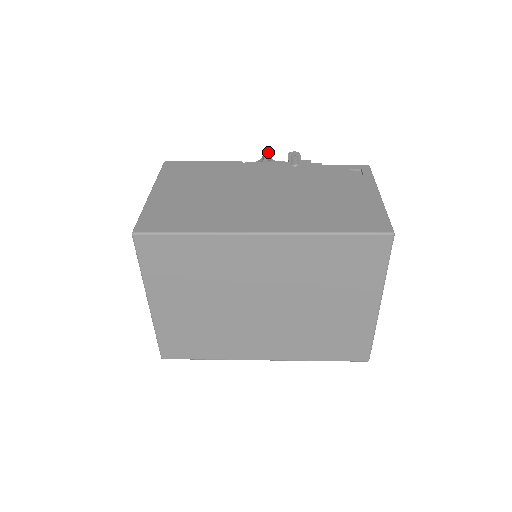
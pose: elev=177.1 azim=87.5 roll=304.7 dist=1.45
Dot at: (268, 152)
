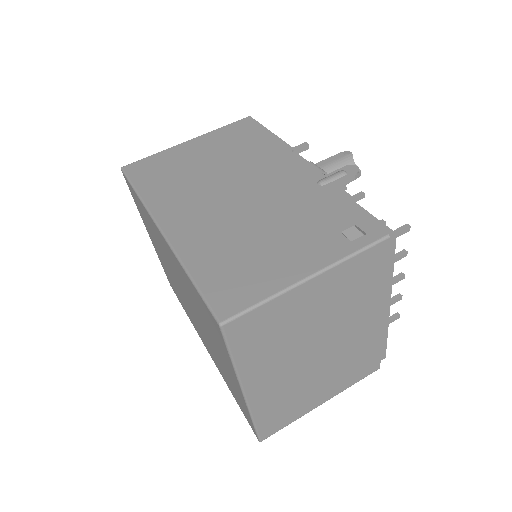
Dot at: (351, 153)
